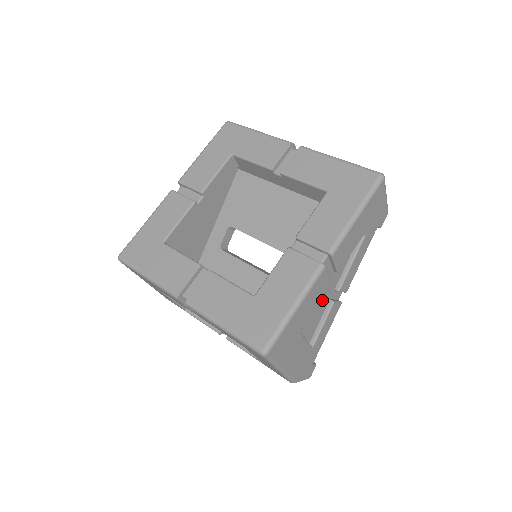
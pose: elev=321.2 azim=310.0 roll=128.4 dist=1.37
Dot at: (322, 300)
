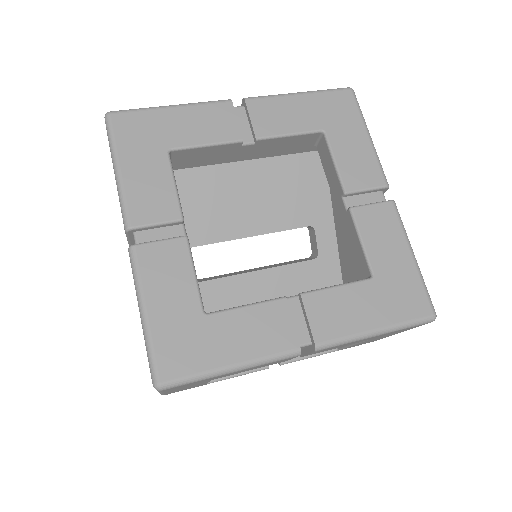
Dot at: occluded
